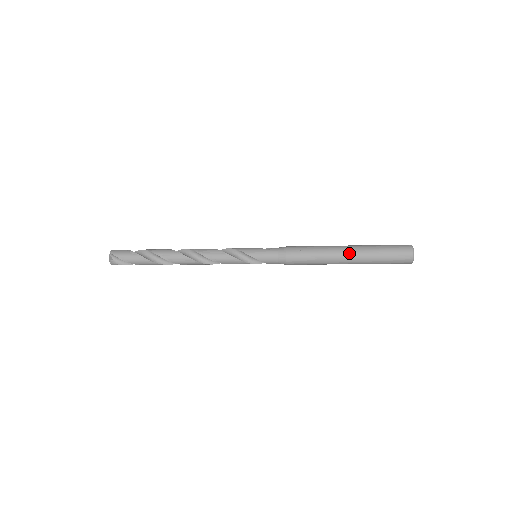
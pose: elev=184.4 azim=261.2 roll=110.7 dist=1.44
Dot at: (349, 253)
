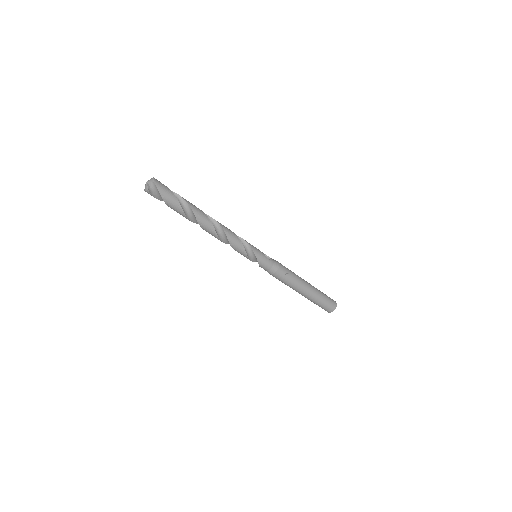
Dot at: (309, 291)
